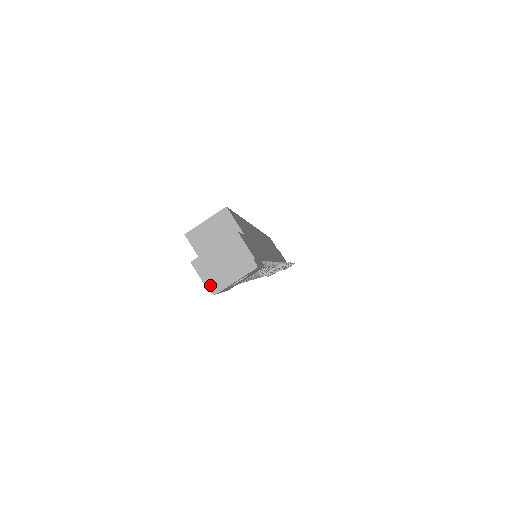
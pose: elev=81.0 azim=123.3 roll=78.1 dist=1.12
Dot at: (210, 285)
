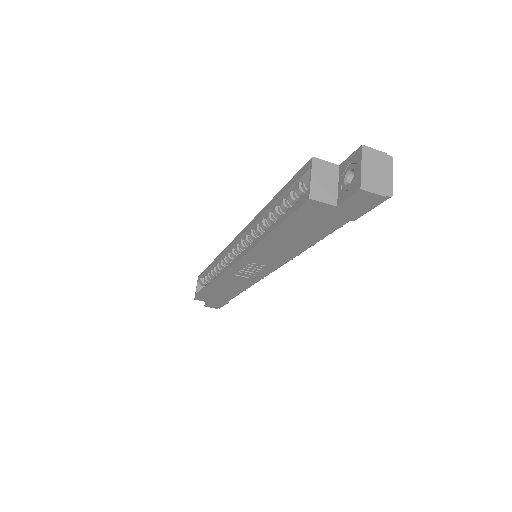
Dot at: (384, 193)
